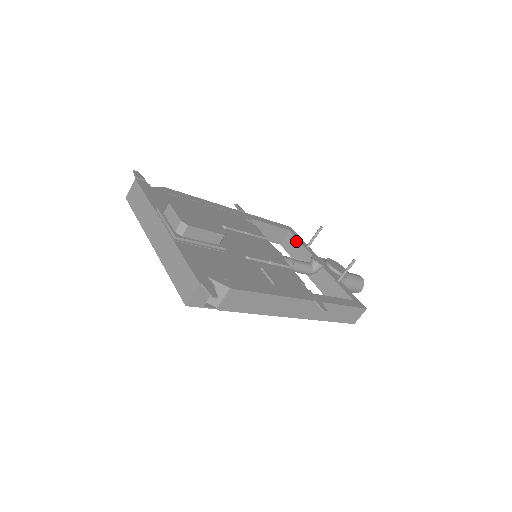
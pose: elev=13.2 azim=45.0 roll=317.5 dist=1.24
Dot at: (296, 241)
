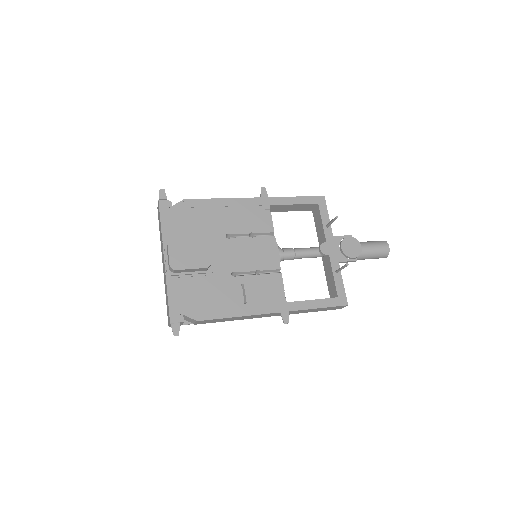
Dot at: (320, 217)
